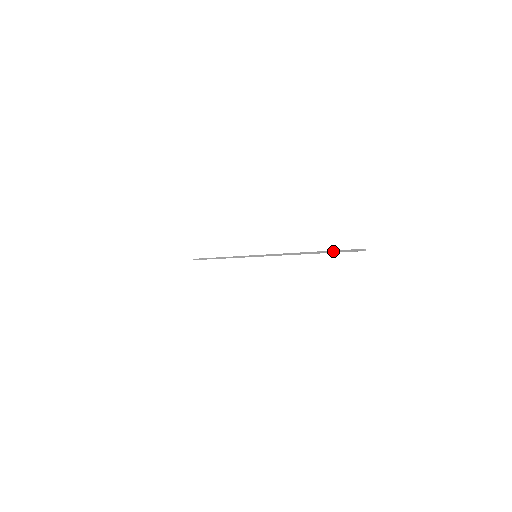
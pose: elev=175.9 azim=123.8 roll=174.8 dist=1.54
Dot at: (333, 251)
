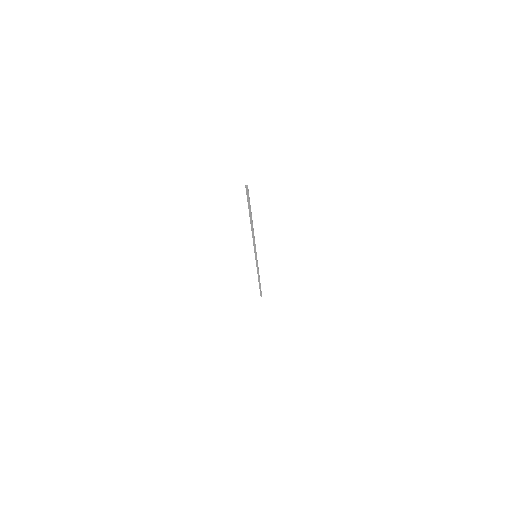
Dot at: (248, 205)
